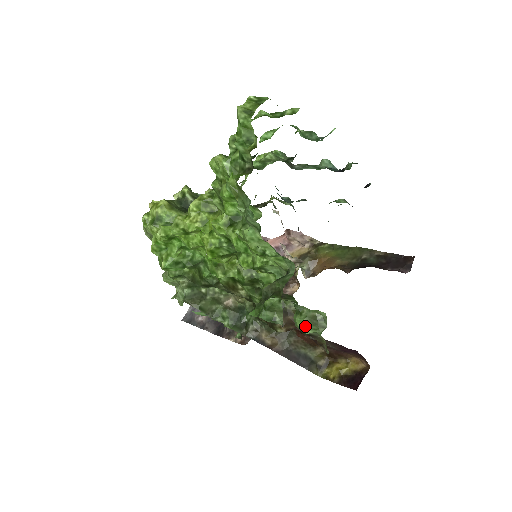
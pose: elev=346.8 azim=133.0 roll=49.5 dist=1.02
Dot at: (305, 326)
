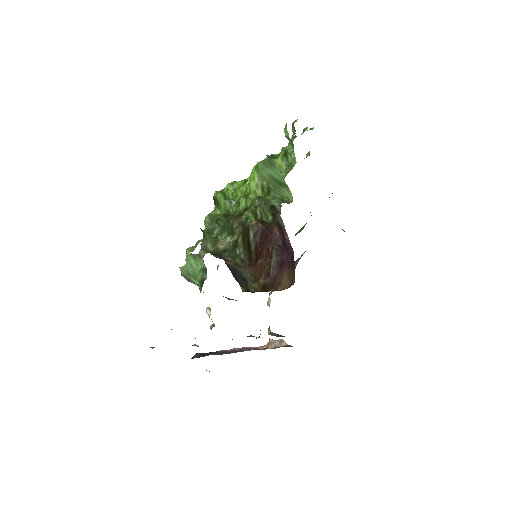
Dot at: (276, 201)
